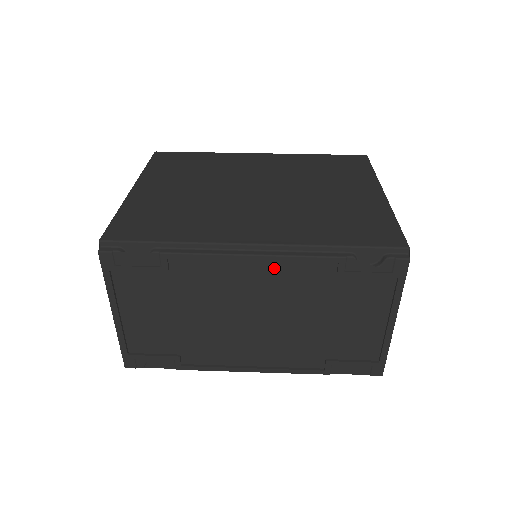
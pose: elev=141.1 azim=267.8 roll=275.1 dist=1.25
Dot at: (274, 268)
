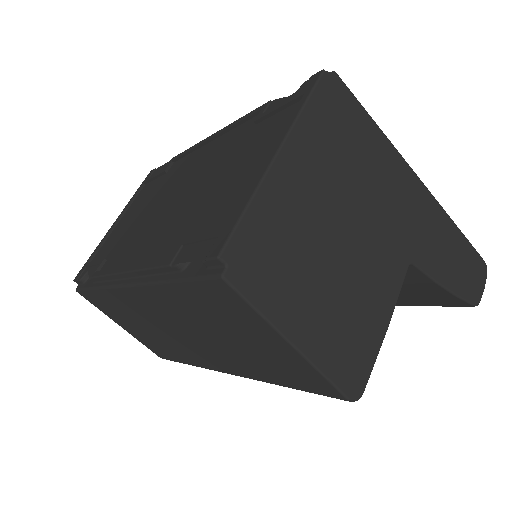
Dot at: (219, 142)
